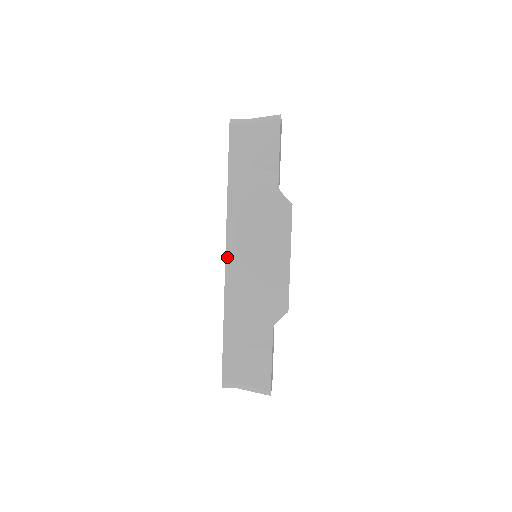
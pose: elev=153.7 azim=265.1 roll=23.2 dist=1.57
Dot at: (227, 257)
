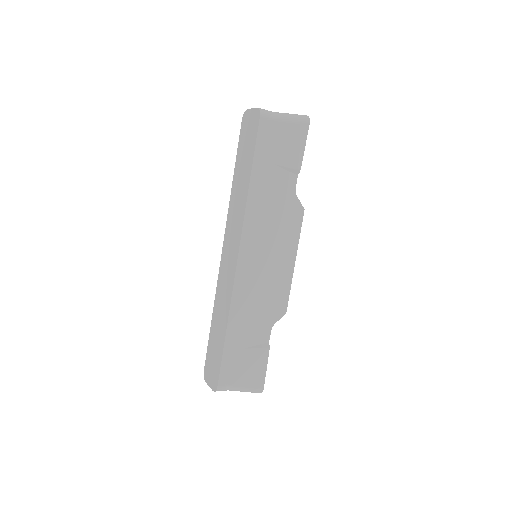
Dot at: (239, 259)
